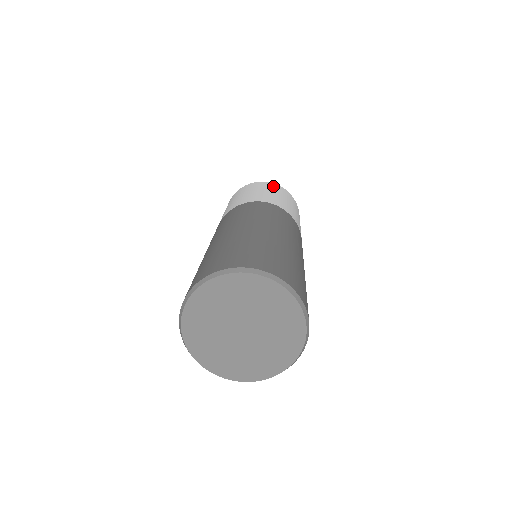
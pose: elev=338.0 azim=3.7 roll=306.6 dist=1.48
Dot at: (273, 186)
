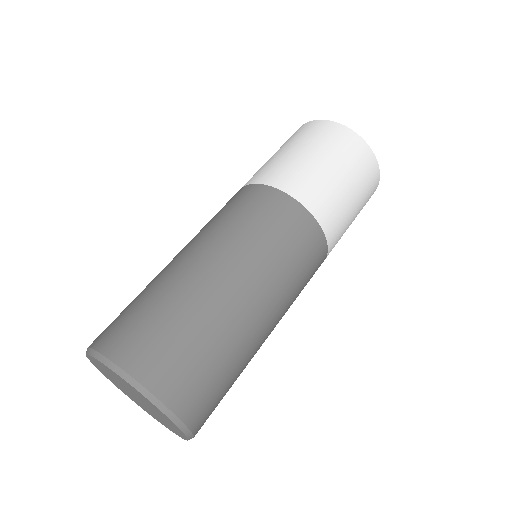
Dot at: (371, 179)
